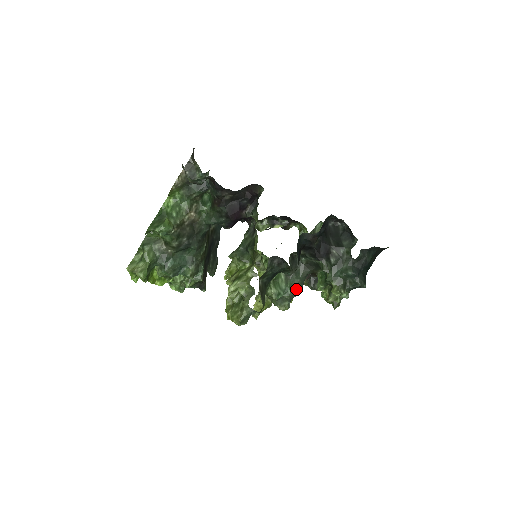
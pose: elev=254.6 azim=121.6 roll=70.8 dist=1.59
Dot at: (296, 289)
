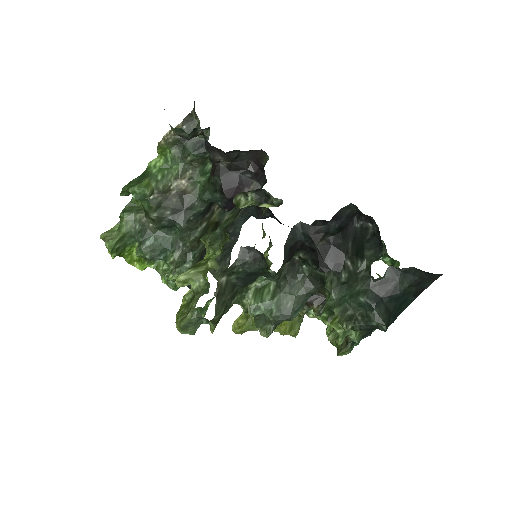
Dot at: (286, 309)
